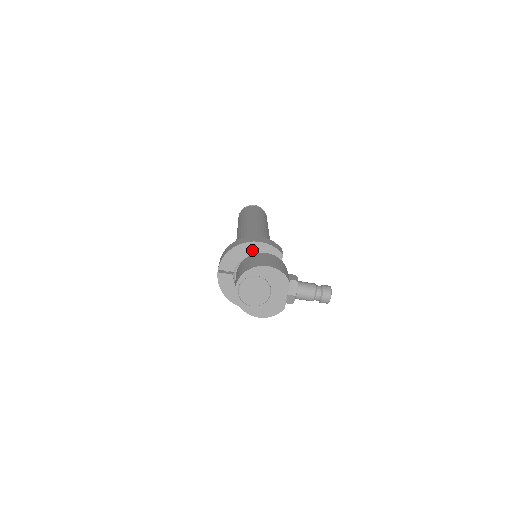
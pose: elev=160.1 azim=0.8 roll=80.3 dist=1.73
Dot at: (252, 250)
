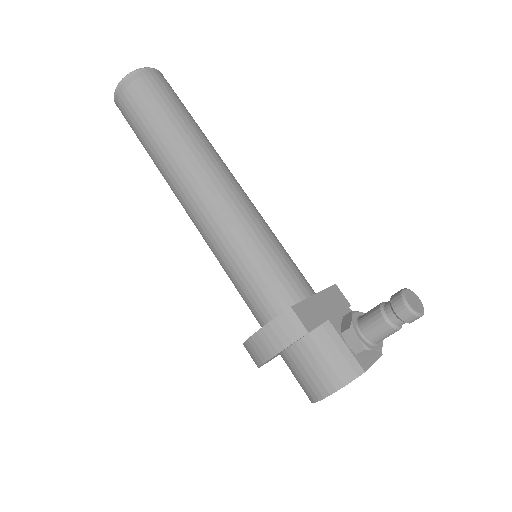
Dot at: occluded
